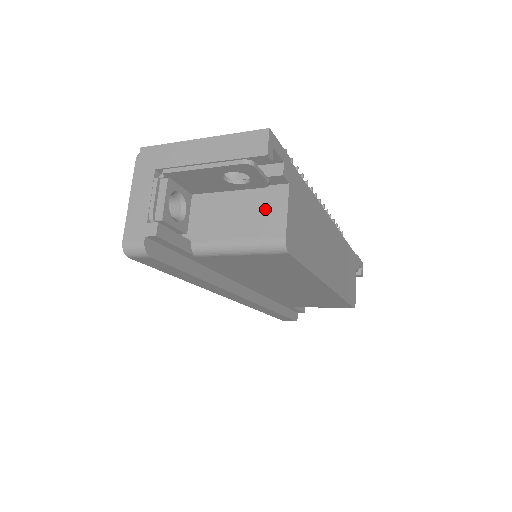
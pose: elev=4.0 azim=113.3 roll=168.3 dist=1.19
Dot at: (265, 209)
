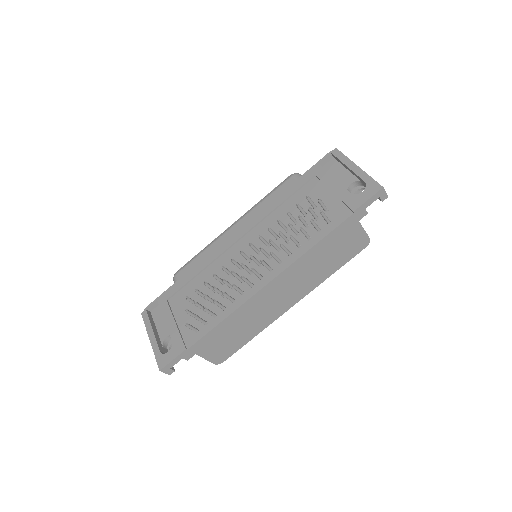
Dot at: occluded
